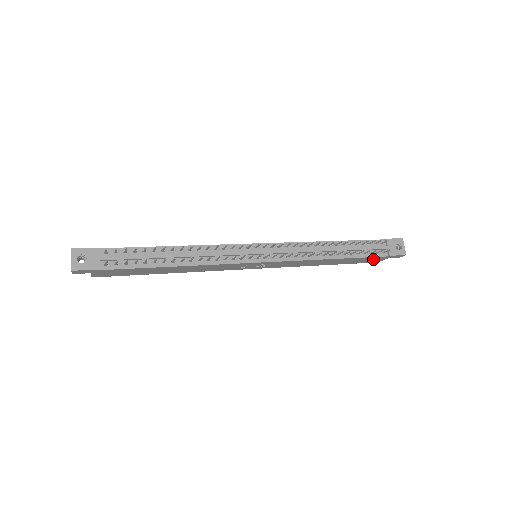
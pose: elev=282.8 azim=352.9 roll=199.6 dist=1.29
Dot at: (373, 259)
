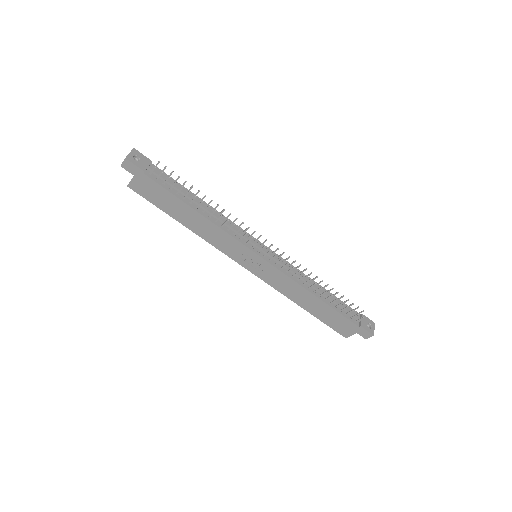
Dot at: (345, 325)
